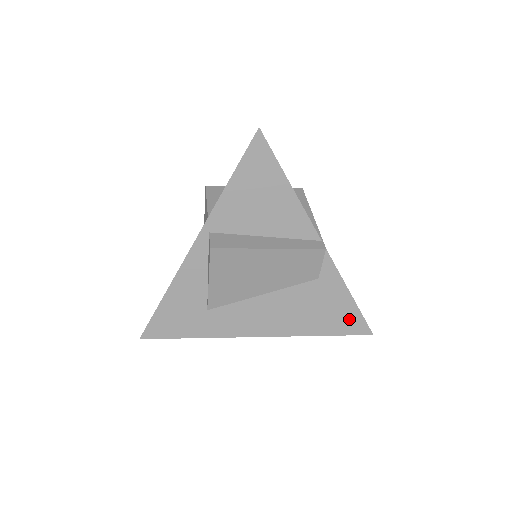
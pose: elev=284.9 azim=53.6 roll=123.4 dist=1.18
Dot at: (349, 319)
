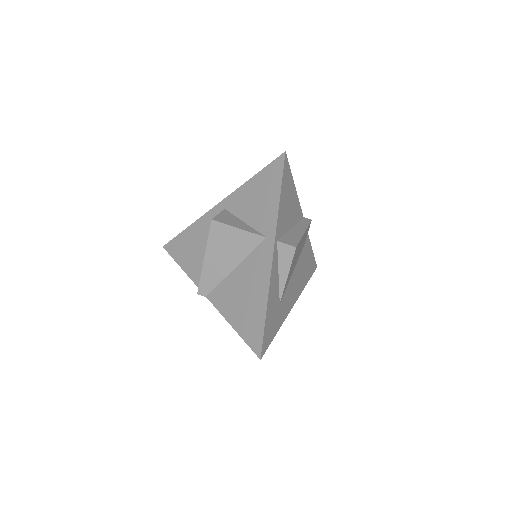
Dot at: (312, 263)
